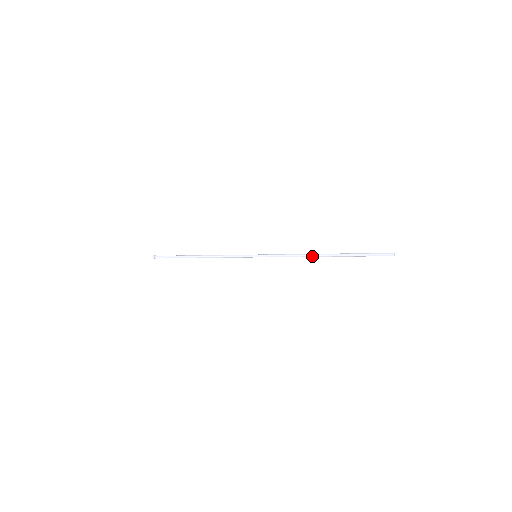
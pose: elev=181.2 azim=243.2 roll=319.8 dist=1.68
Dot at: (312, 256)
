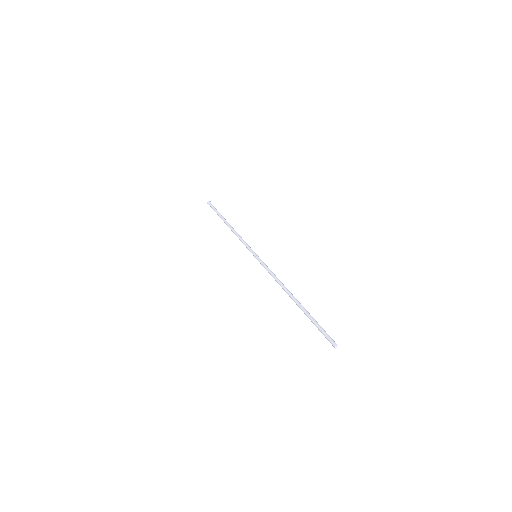
Dot at: (285, 291)
